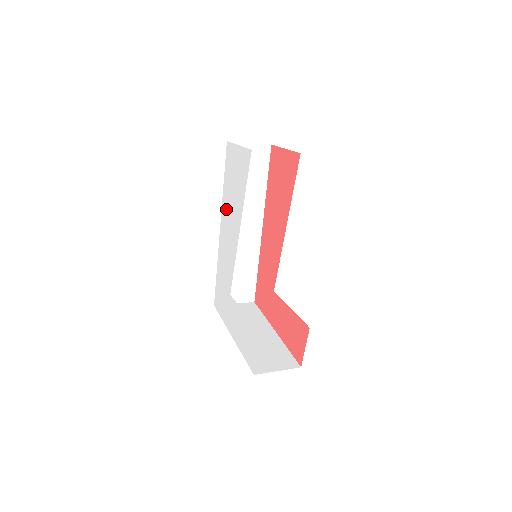
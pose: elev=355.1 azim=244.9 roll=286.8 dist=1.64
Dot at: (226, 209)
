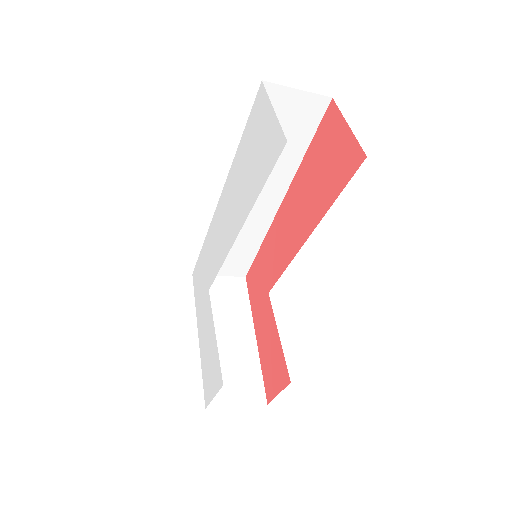
Dot at: (233, 181)
